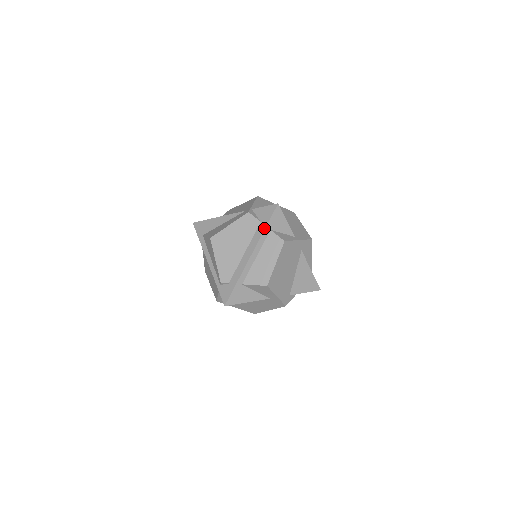
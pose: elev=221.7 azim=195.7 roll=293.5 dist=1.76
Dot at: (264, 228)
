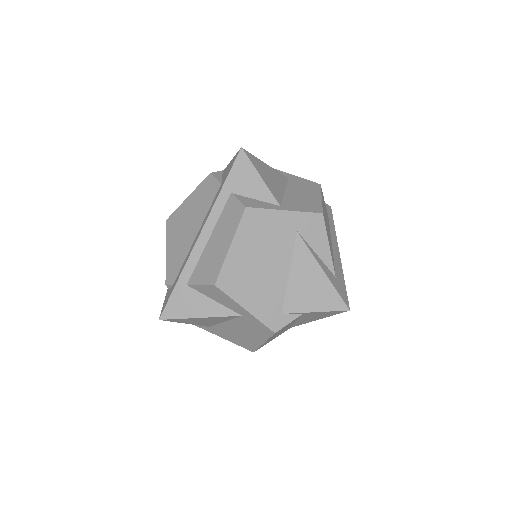
Dot at: (220, 190)
